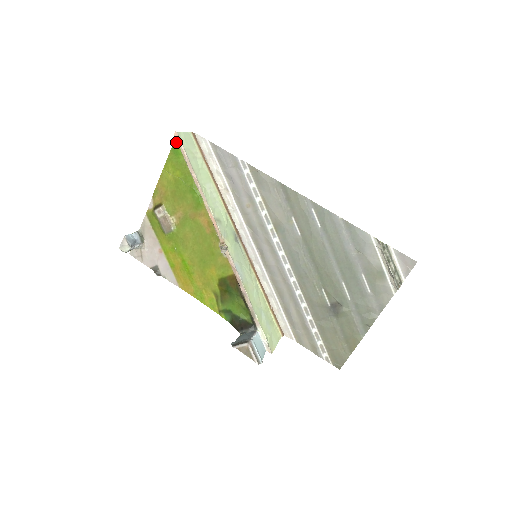
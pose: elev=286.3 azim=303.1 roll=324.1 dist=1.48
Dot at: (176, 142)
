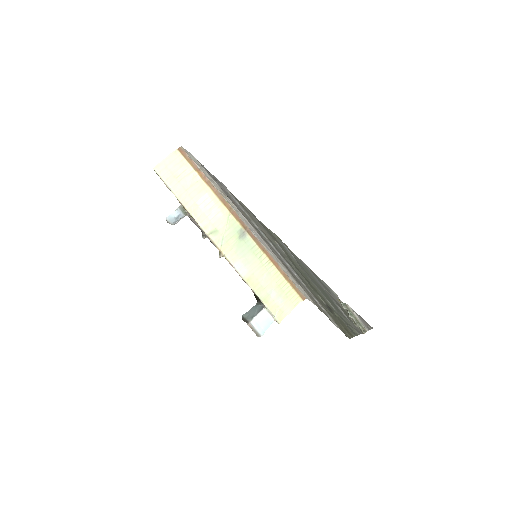
Dot at: occluded
